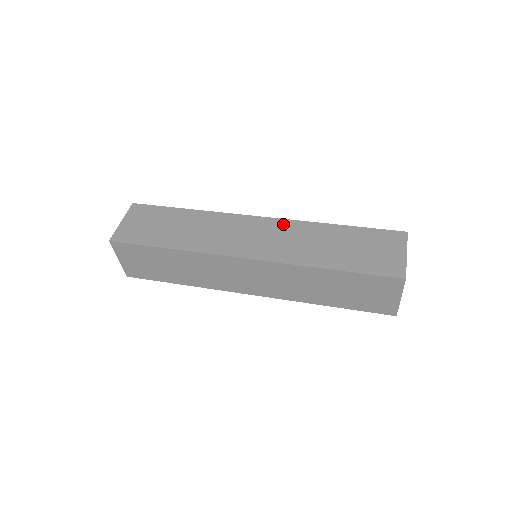
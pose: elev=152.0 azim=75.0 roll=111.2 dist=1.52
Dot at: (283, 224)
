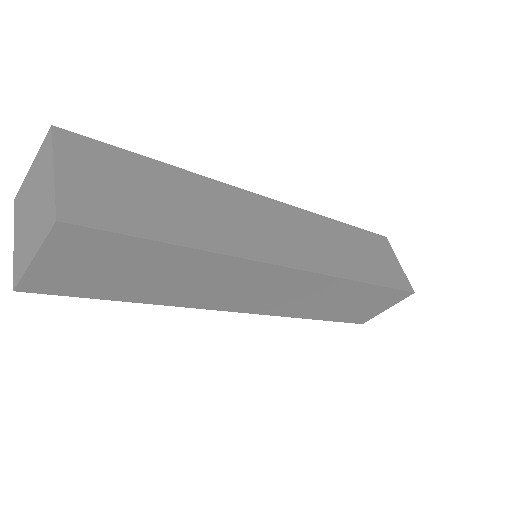
Dot at: occluded
